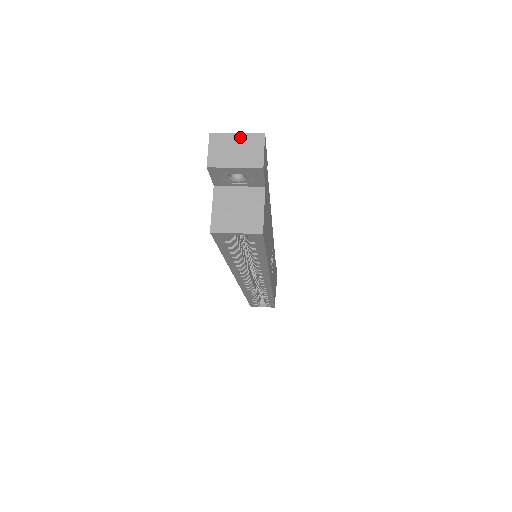
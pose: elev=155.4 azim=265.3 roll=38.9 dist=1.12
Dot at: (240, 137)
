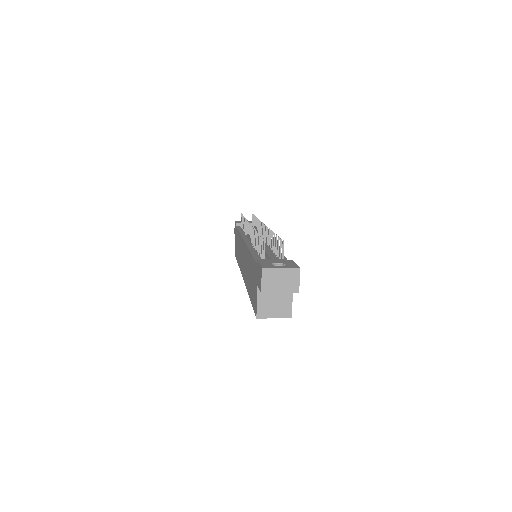
Dot at: (283, 271)
